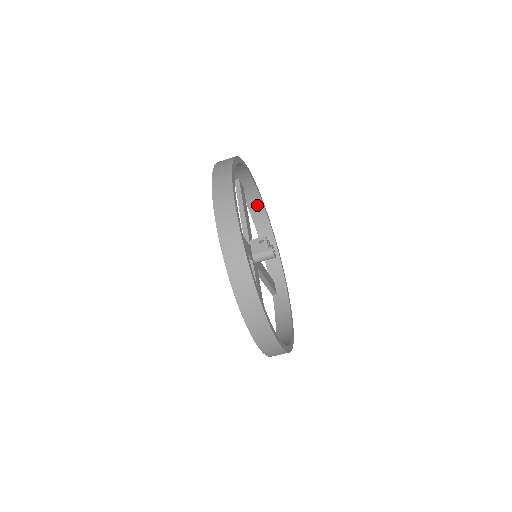
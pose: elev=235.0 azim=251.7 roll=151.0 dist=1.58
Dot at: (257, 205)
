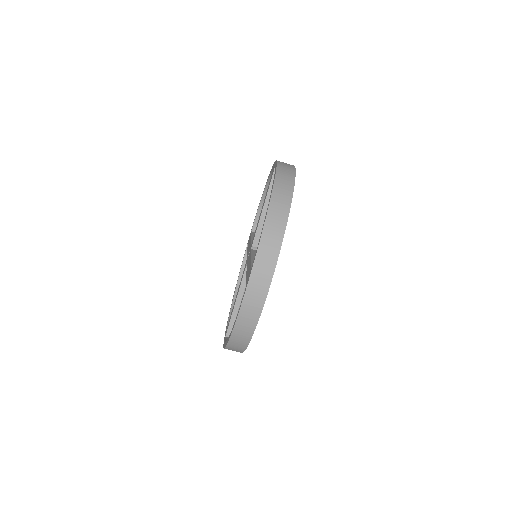
Dot at: occluded
